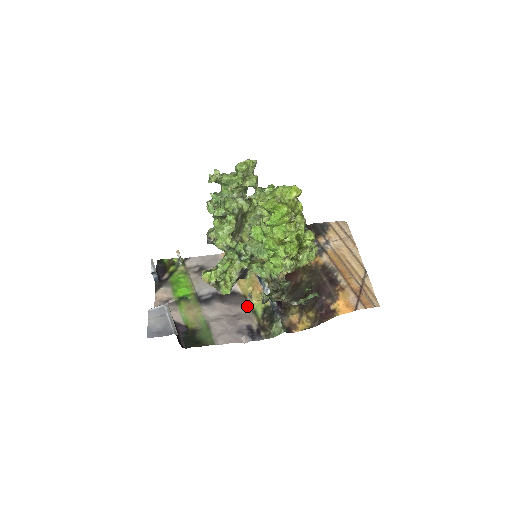
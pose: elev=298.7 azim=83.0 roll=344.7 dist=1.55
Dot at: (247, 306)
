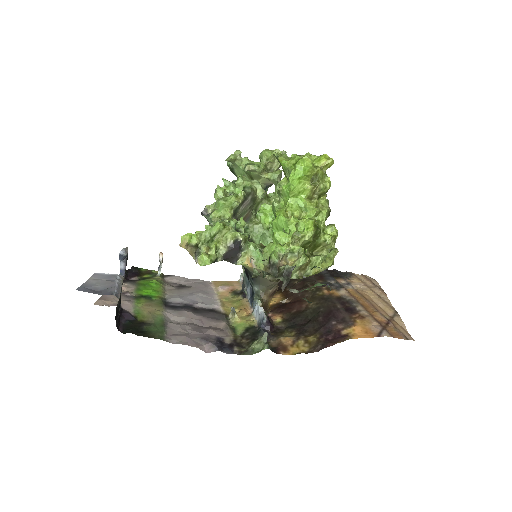
Dot at: (225, 322)
